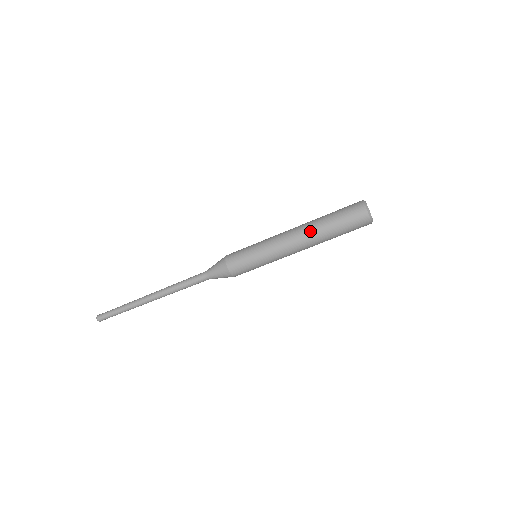
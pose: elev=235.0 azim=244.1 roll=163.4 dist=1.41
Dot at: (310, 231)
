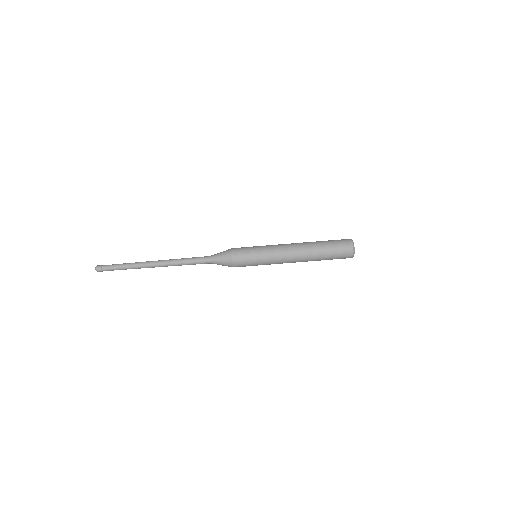
Dot at: (307, 250)
